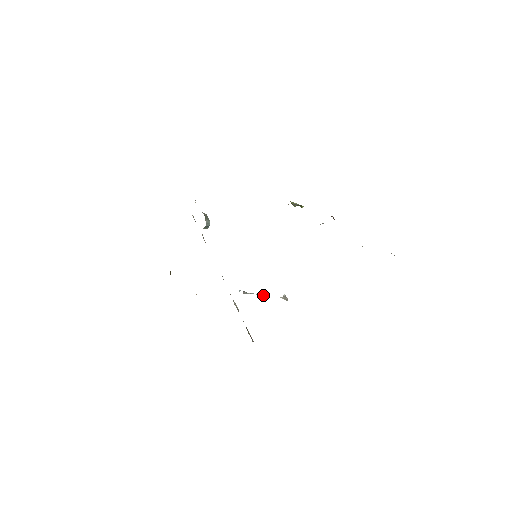
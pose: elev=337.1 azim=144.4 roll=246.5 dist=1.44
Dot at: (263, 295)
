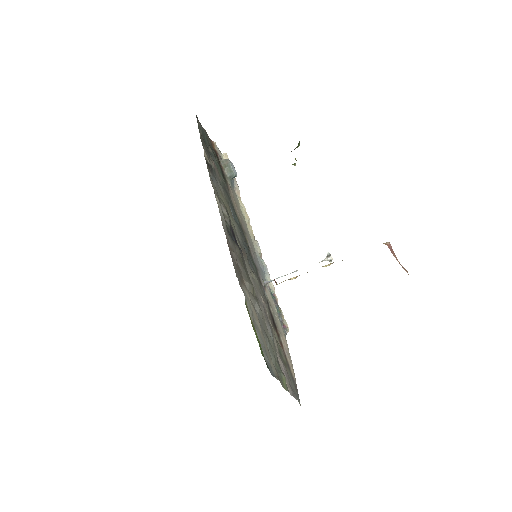
Dot at: occluded
